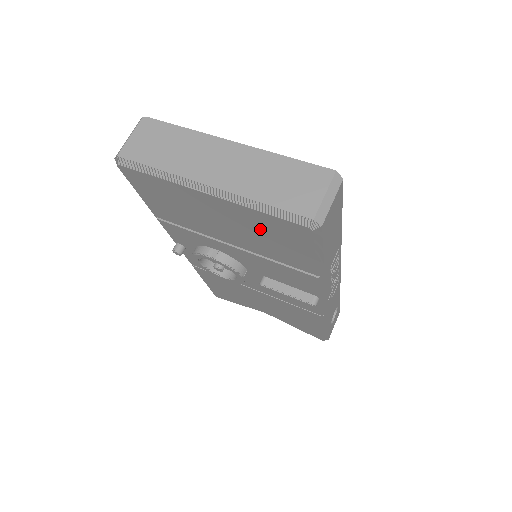
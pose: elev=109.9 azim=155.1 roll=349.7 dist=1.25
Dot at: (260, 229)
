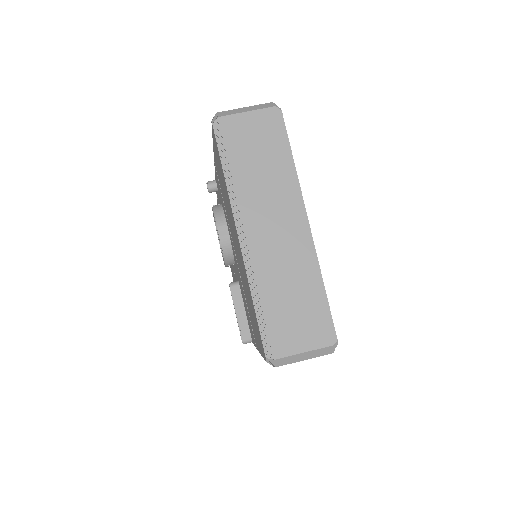
Dot at: occluded
